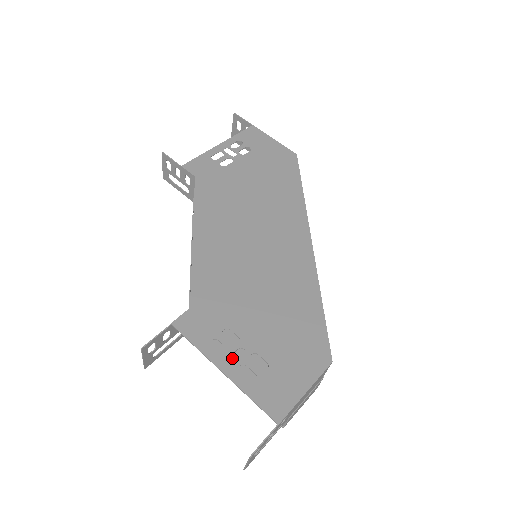
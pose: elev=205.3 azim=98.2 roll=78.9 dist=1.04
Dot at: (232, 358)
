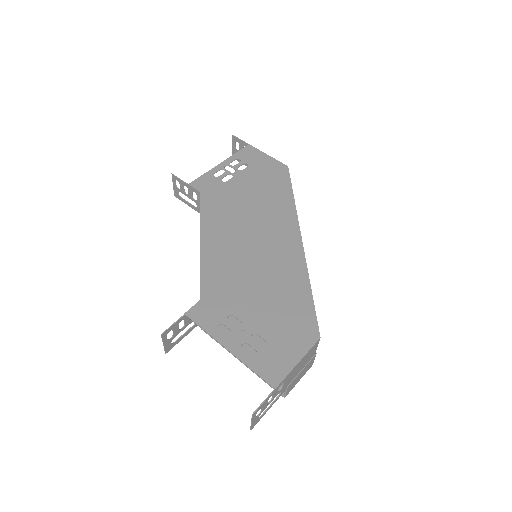
Dot at: occluded
